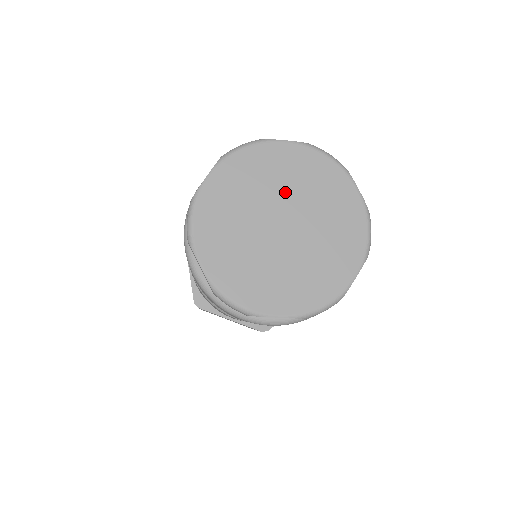
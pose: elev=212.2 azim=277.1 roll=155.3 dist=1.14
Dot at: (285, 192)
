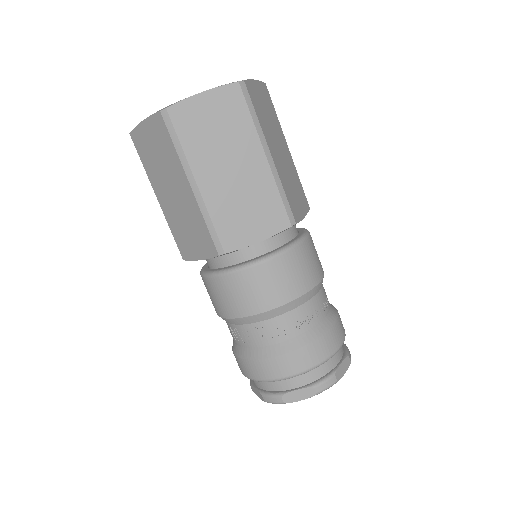
Dot at: occluded
